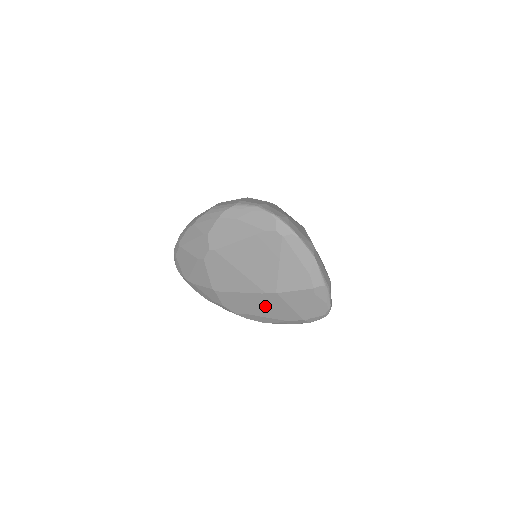
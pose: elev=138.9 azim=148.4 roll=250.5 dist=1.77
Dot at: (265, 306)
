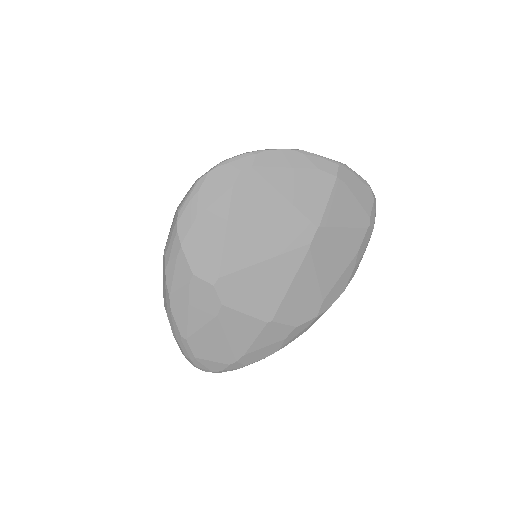
Dot at: (326, 263)
